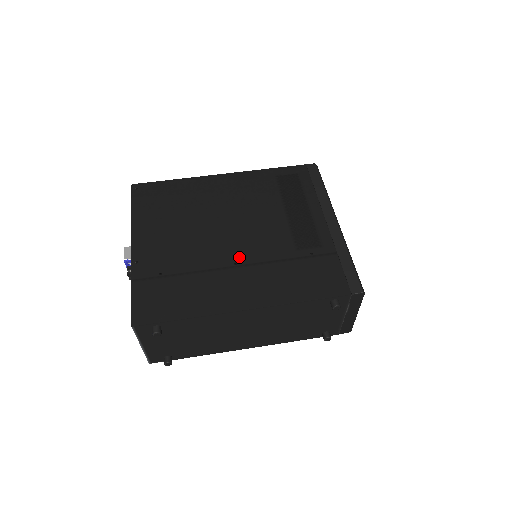
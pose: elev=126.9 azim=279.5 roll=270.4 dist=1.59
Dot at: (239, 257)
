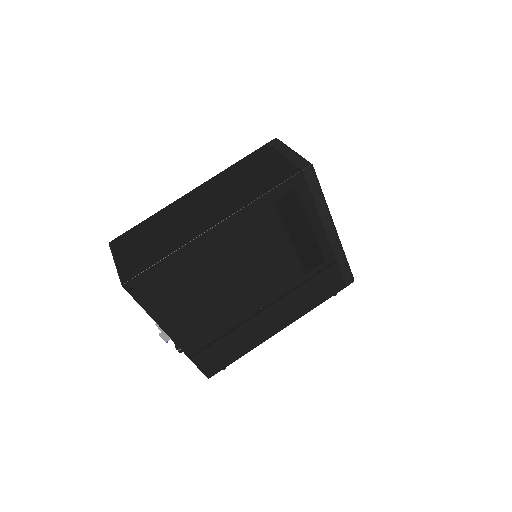
Dot at: (263, 301)
